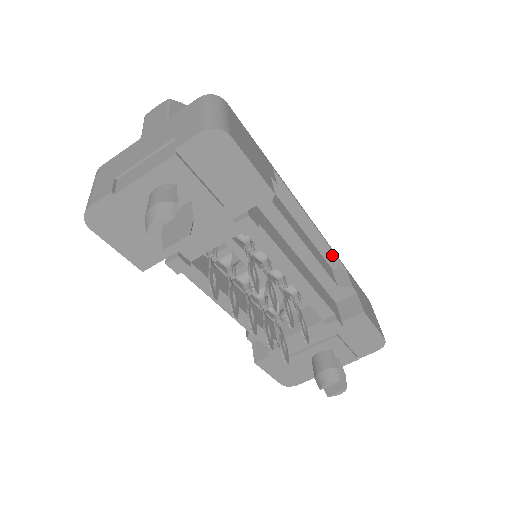
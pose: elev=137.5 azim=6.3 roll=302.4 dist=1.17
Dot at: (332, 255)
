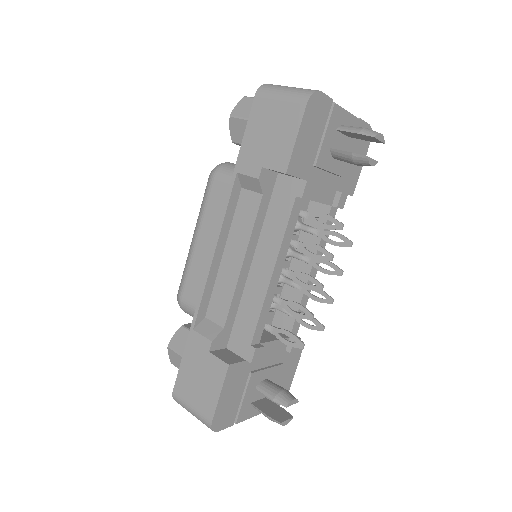
Dot at: occluded
